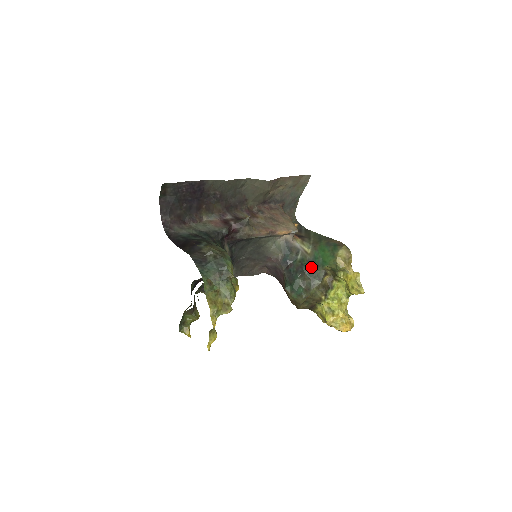
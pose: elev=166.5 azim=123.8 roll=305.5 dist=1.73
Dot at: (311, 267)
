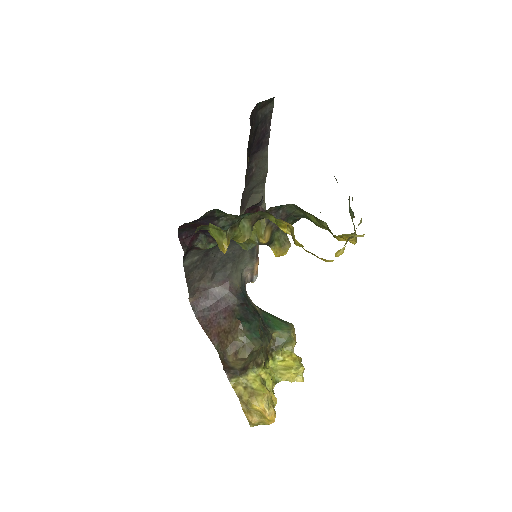
Dot at: (262, 322)
